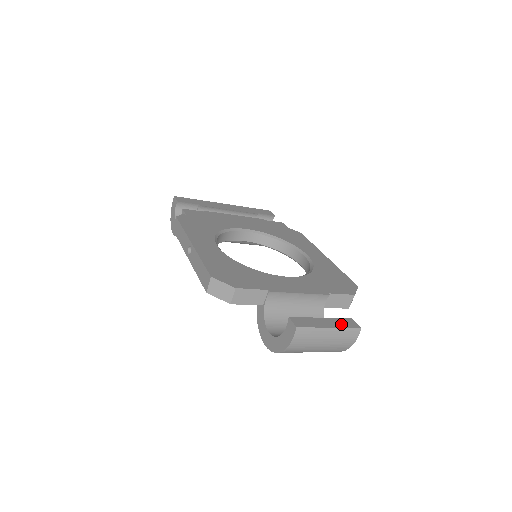
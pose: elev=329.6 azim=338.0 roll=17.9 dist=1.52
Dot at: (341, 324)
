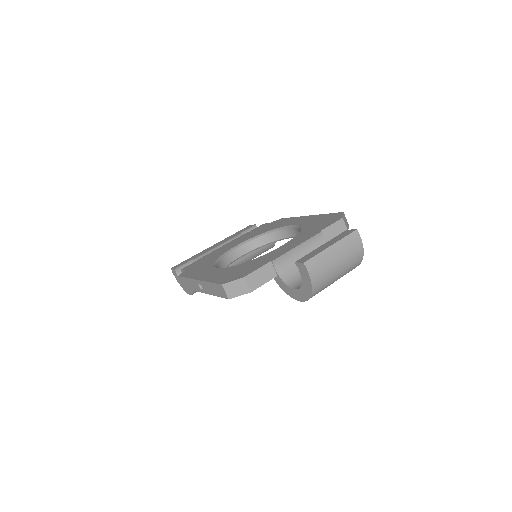
Dot at: (339, 238)
